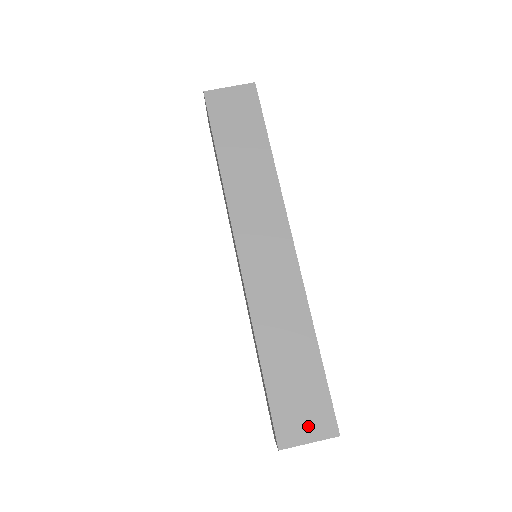
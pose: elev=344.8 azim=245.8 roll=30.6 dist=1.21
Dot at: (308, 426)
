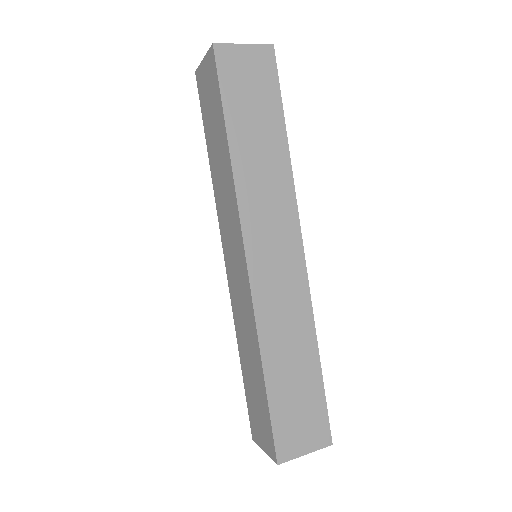
Dot at: (306, 439)
